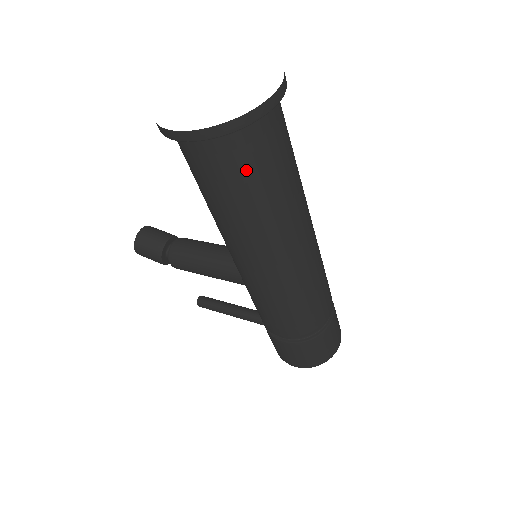
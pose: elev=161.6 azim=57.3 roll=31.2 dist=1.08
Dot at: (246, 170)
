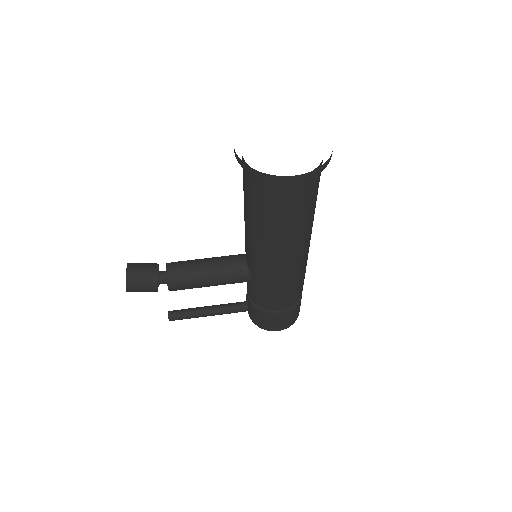
Dot at: (312, 193)
